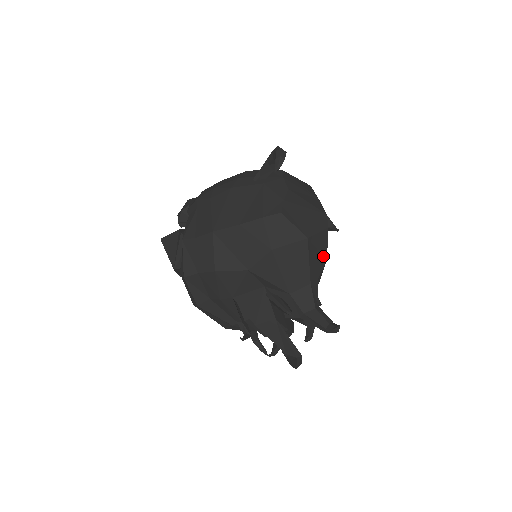
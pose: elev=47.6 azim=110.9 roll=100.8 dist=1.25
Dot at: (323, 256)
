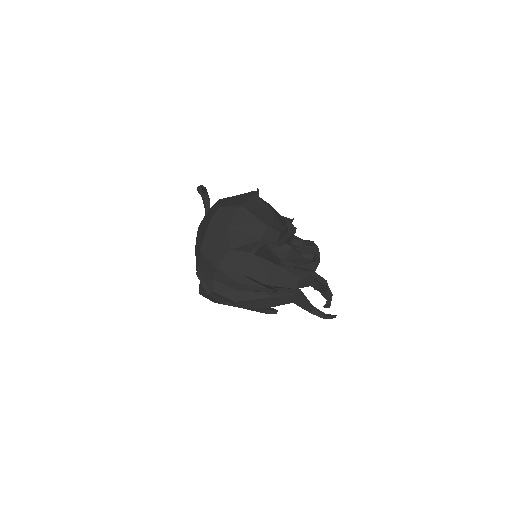
Dot at: (267, 209)
